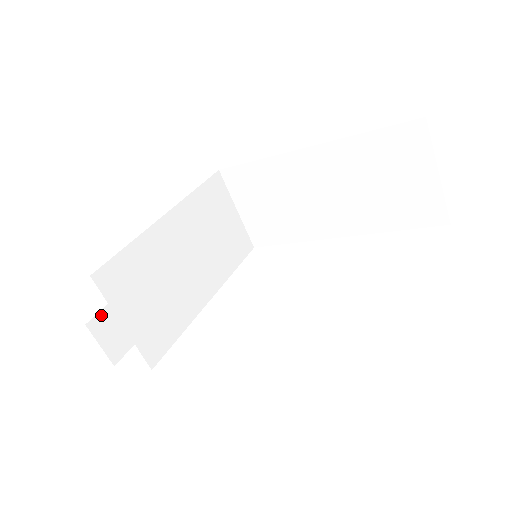
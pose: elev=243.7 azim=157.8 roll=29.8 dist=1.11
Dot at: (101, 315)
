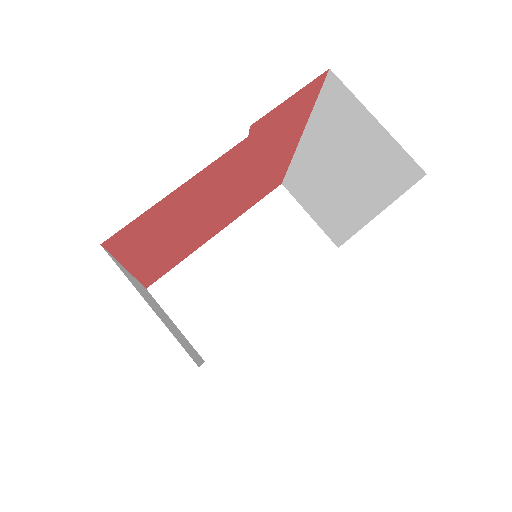
Dot at: occluded
